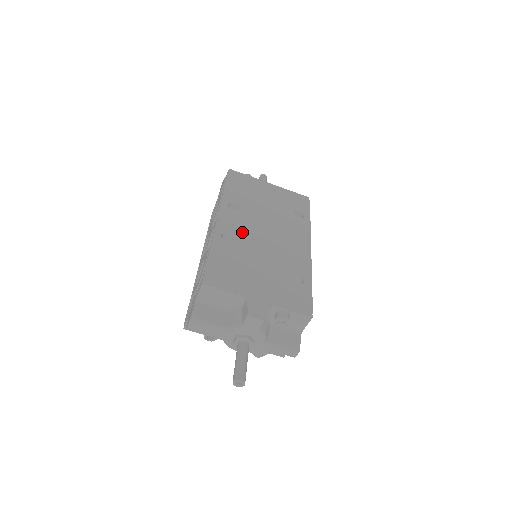
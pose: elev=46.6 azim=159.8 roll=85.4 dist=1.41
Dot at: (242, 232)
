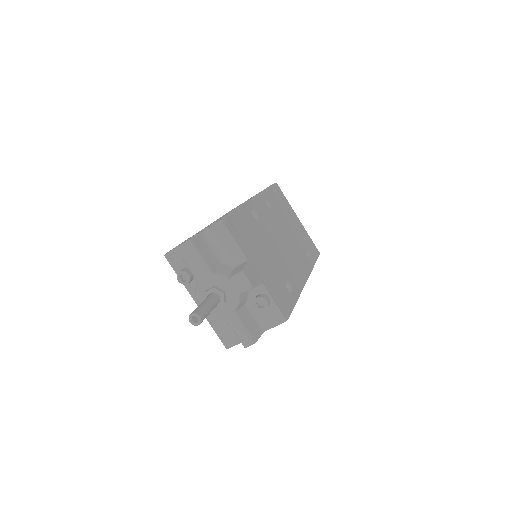
Dot at: (266, 222)
